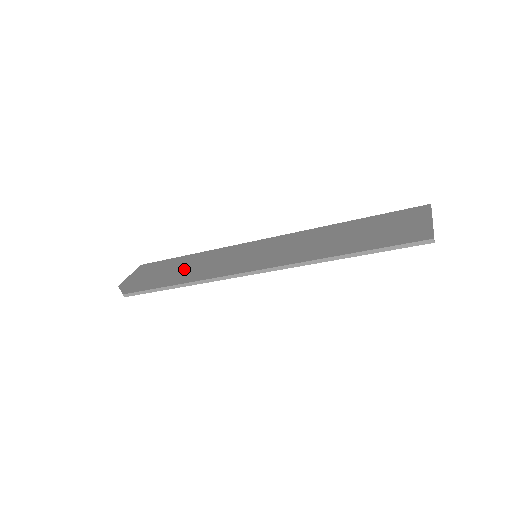
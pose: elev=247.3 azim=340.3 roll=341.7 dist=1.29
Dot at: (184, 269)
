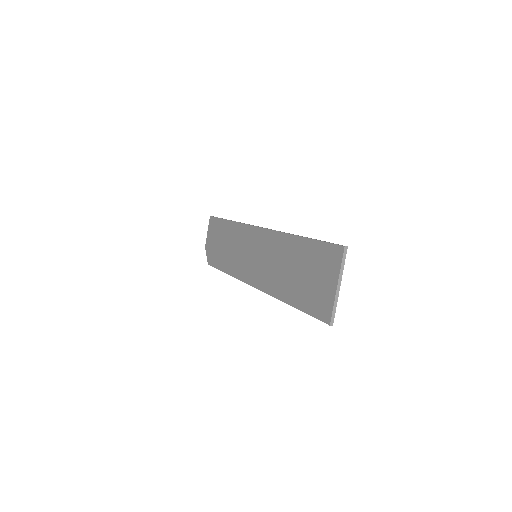
Dot at: (227, 249)
